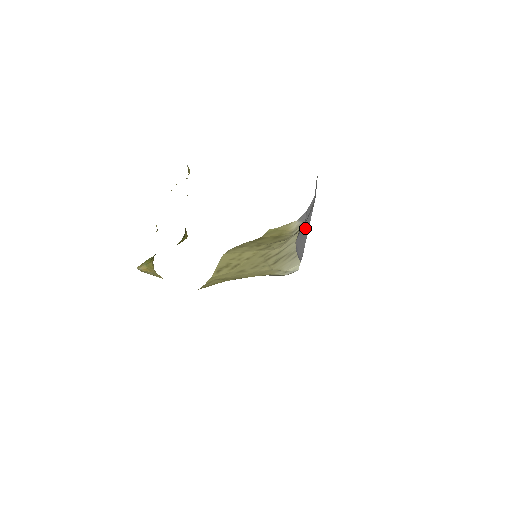
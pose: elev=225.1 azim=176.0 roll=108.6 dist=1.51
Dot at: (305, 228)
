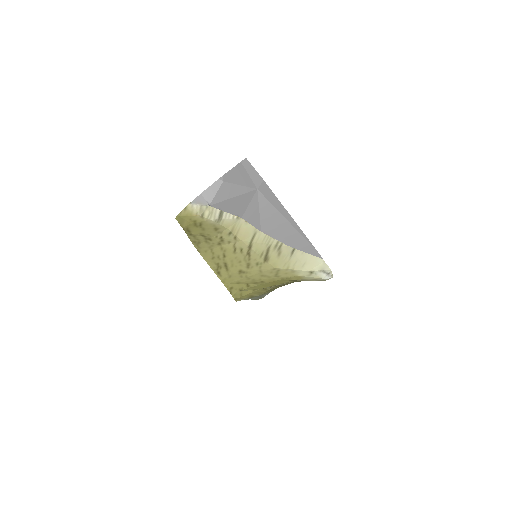
Dot at: (270, 215)
